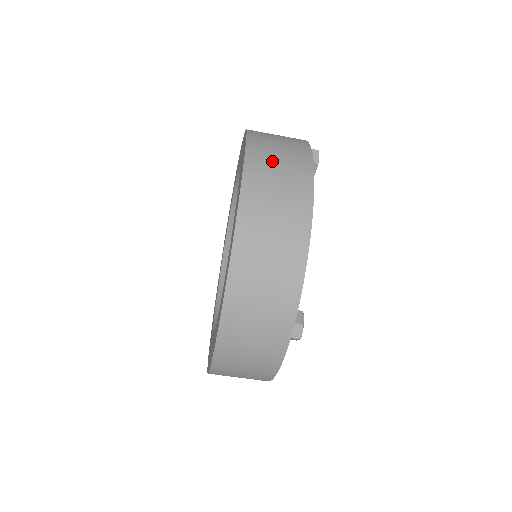
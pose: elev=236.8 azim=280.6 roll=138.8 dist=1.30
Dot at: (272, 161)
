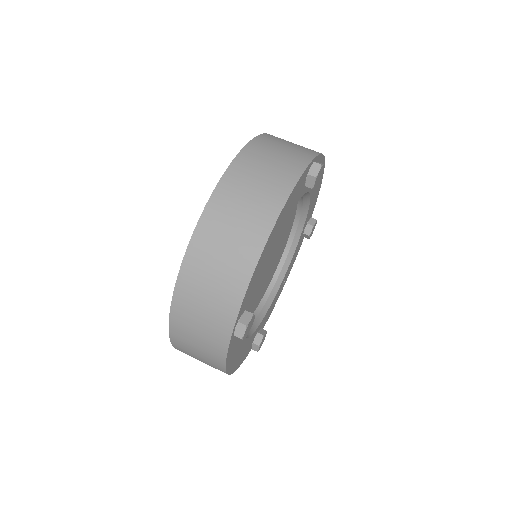
Dot at: occluded
